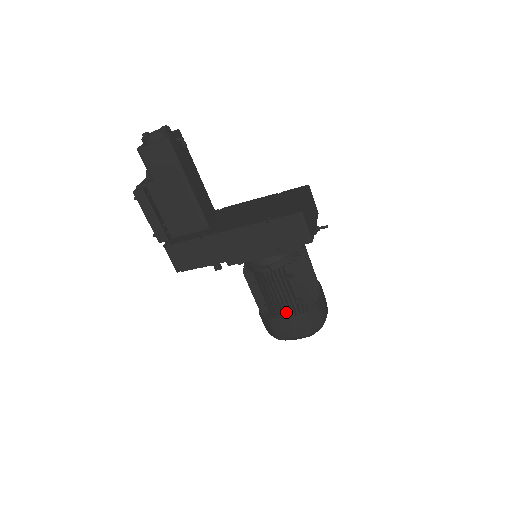
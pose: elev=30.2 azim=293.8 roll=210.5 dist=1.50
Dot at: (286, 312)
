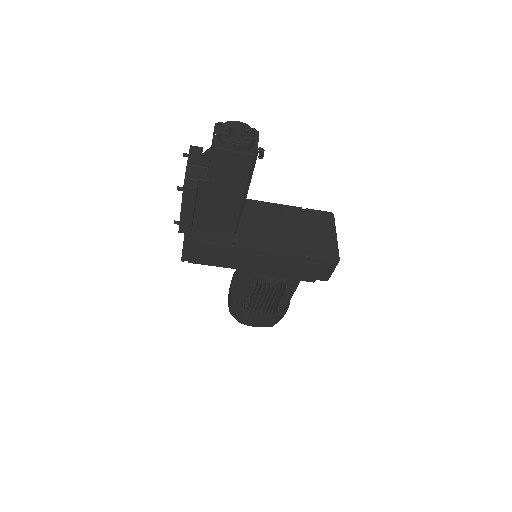
Dot at: (264, 311)
